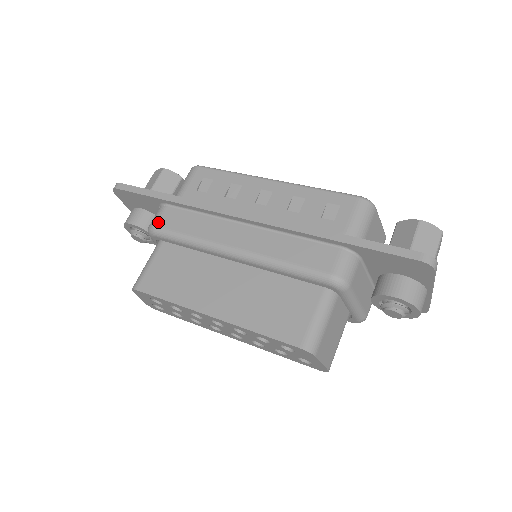
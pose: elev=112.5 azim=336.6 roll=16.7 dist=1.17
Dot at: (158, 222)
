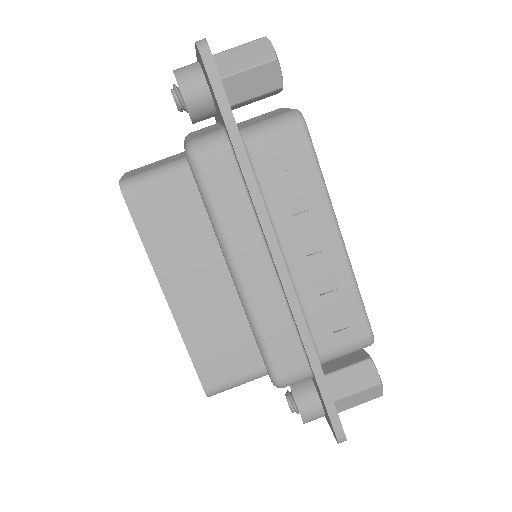
Dot at: (204, 158)
